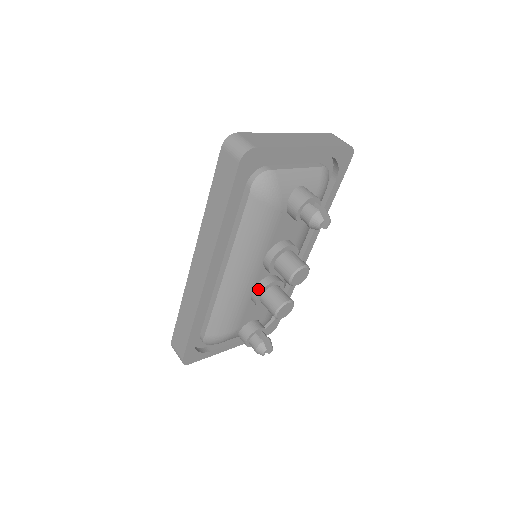
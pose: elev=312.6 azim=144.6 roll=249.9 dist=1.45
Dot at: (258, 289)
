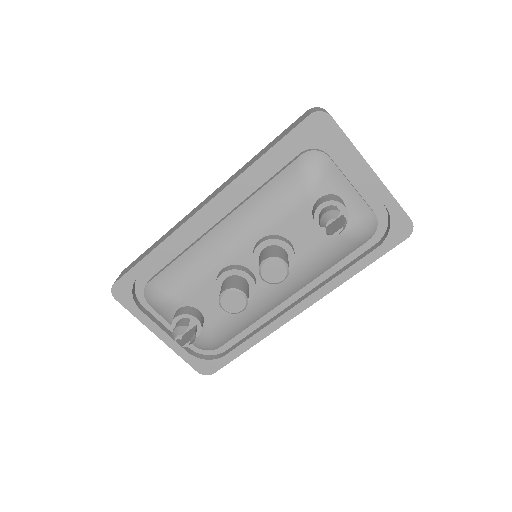
Dot at: (231, 267)
